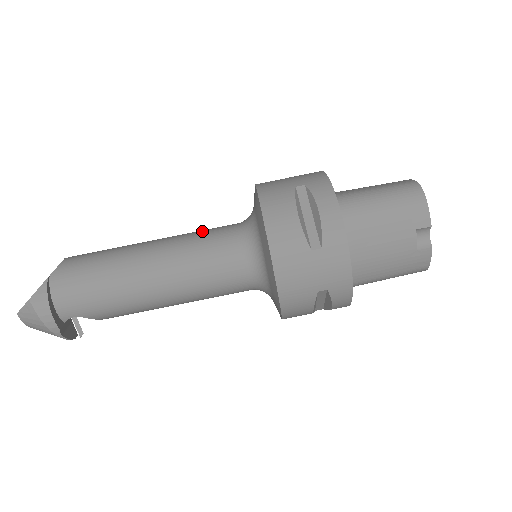
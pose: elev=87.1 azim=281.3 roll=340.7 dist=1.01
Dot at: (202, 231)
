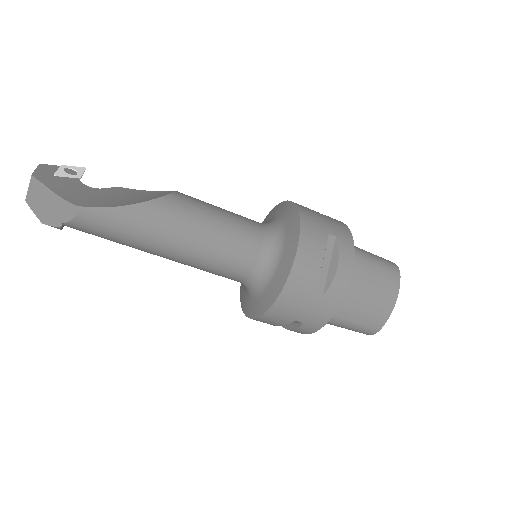
Dot at: (220, 259)
